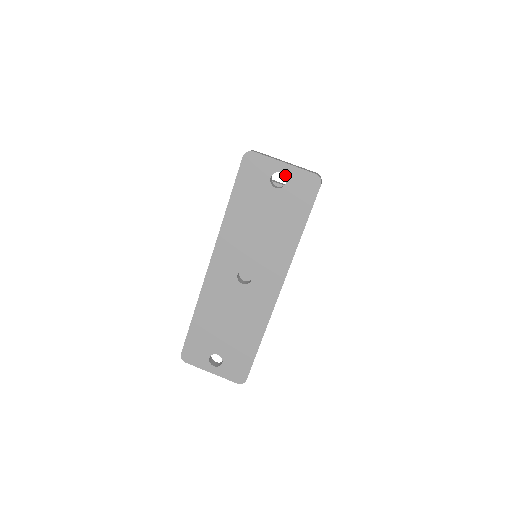
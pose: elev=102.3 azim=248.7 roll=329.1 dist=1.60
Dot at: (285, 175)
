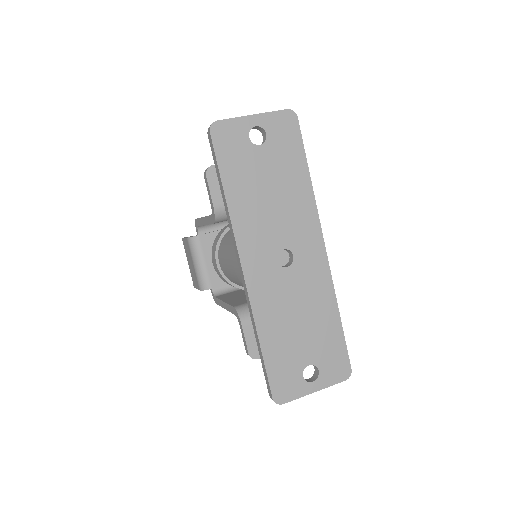
Dot at: (261, 127)
